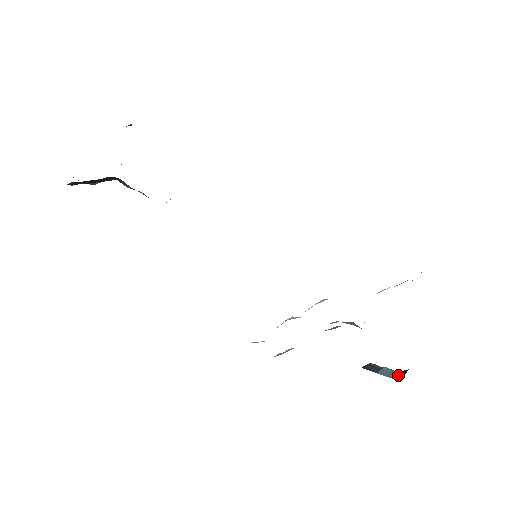
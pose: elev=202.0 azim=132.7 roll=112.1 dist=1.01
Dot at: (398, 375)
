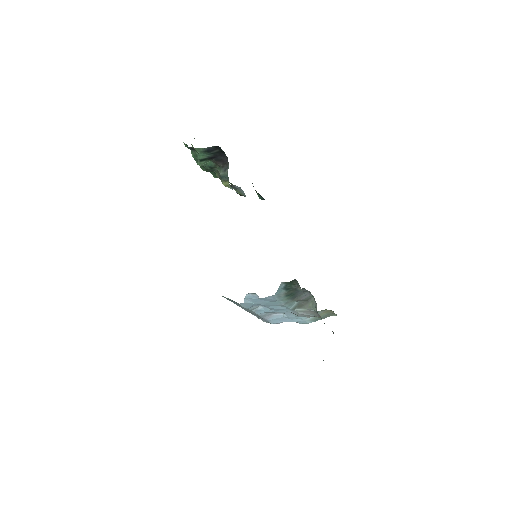
Dot at: occluded
